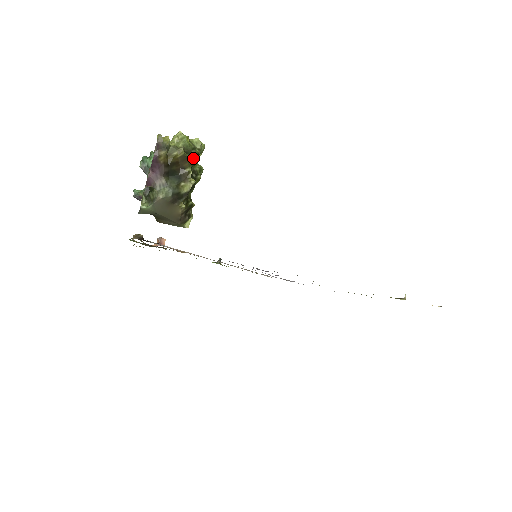
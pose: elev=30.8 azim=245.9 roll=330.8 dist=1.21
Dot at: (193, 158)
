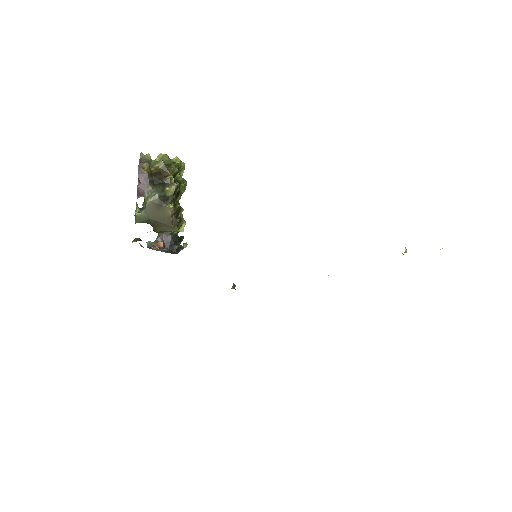
Dot at: (173, 168)
